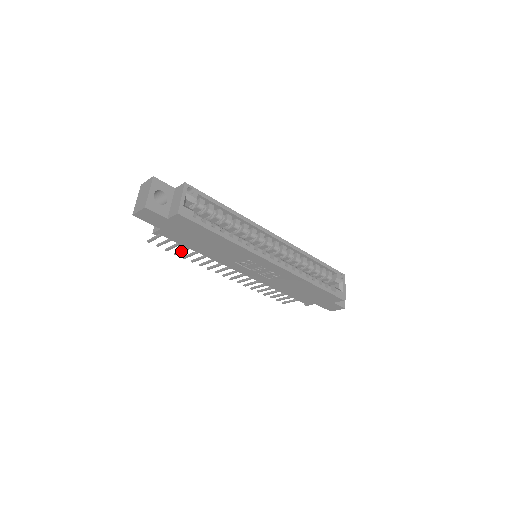
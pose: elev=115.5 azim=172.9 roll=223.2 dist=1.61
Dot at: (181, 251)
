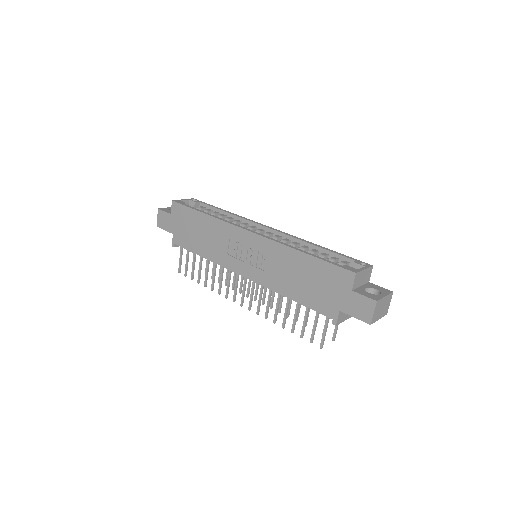
Dot at: (199, 272)
